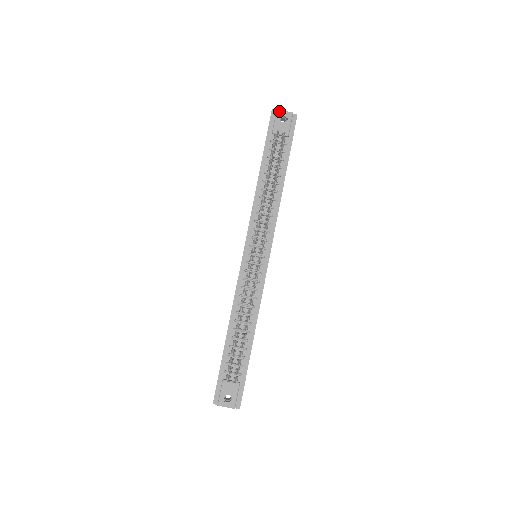
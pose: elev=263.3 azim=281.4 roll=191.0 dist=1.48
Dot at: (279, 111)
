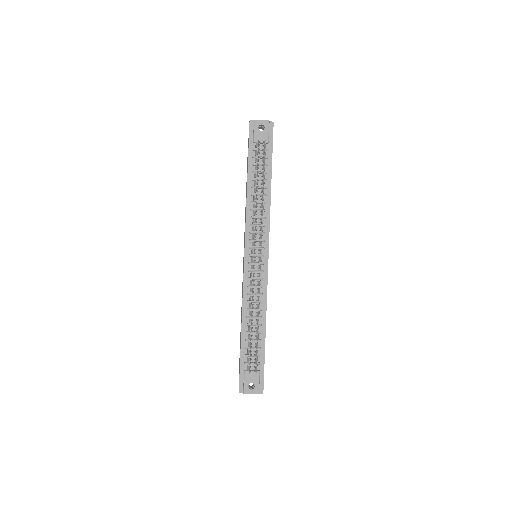
Dot at: (256, 121)
